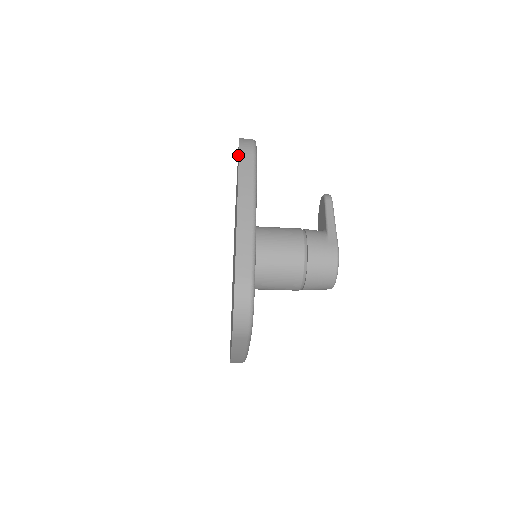
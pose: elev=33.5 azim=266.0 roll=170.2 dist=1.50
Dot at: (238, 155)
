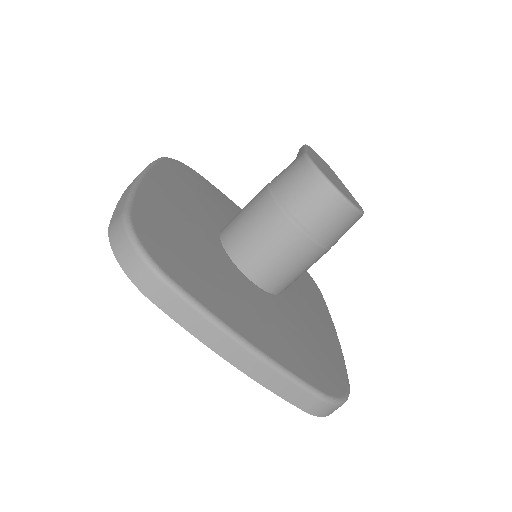
Dot at: occluded
